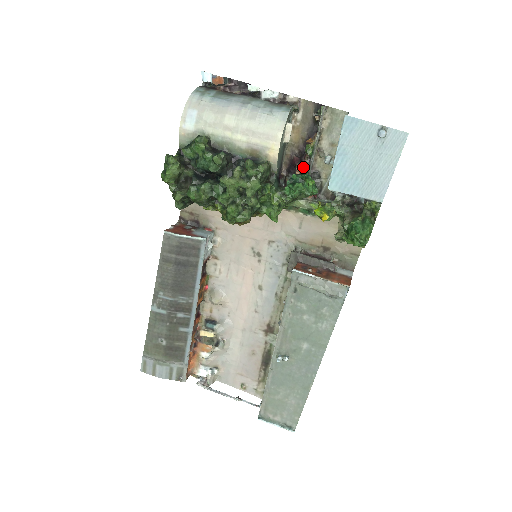
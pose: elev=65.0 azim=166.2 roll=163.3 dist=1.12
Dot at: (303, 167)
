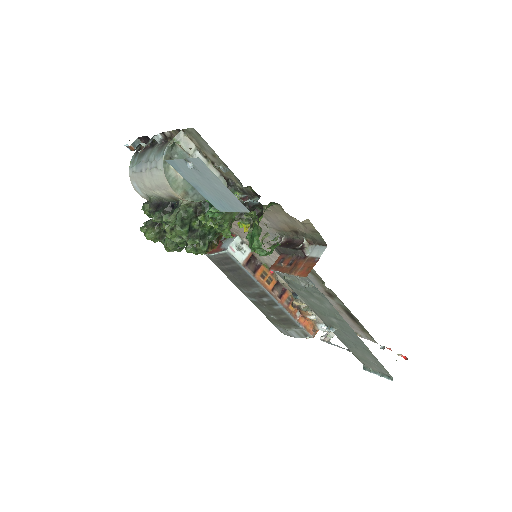
Dot at: occluded
